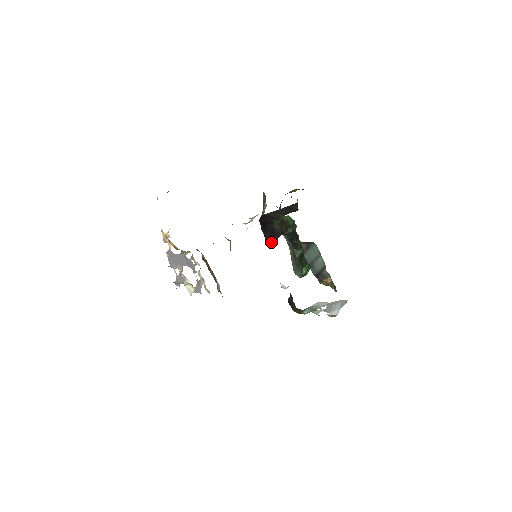
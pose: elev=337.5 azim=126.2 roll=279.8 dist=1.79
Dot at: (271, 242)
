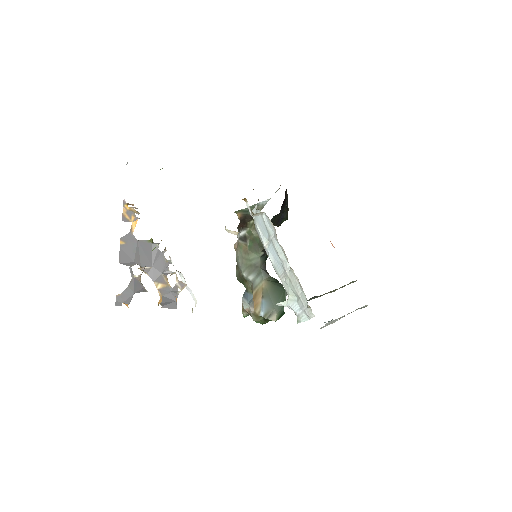
Dot at: occluded
